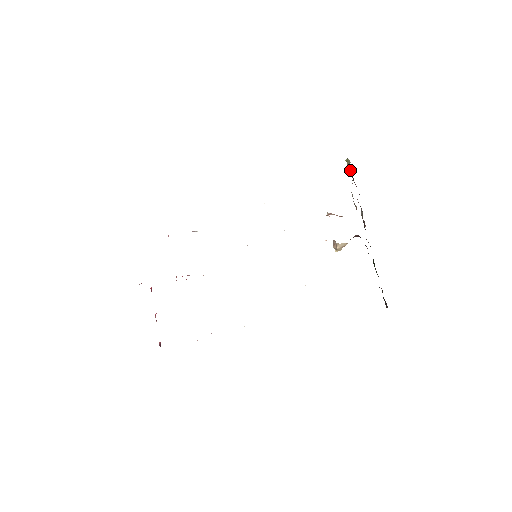
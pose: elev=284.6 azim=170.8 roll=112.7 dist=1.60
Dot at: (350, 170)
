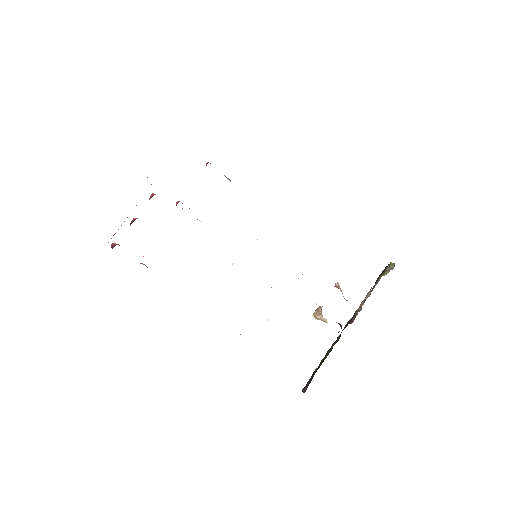
Dot at: (387, 273)
